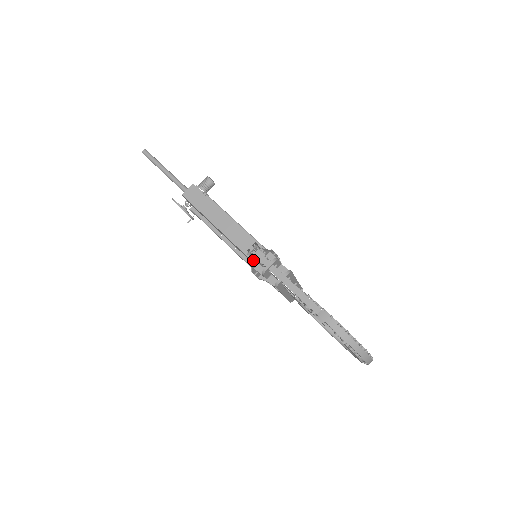
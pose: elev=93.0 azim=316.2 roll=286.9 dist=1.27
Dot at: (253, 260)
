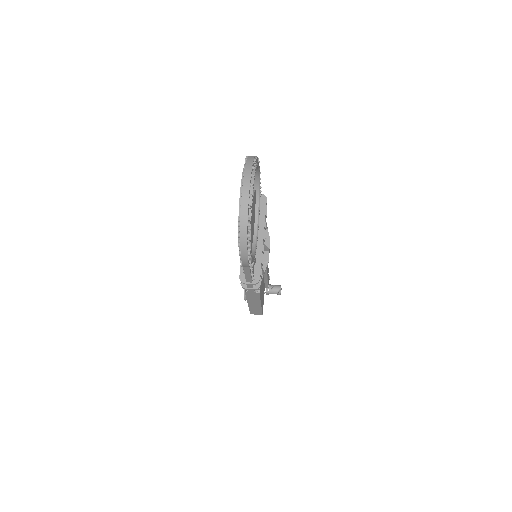
Dot at: occluded
